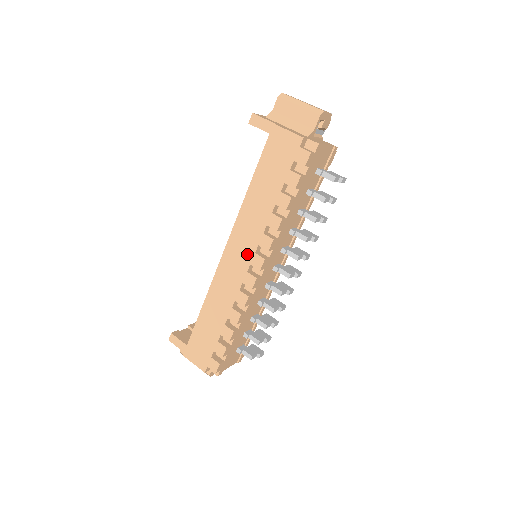
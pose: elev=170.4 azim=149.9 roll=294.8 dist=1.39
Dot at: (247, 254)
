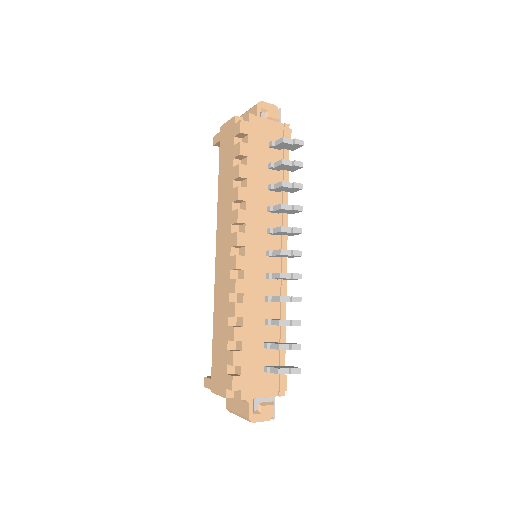
Dot at: (227, 240)
